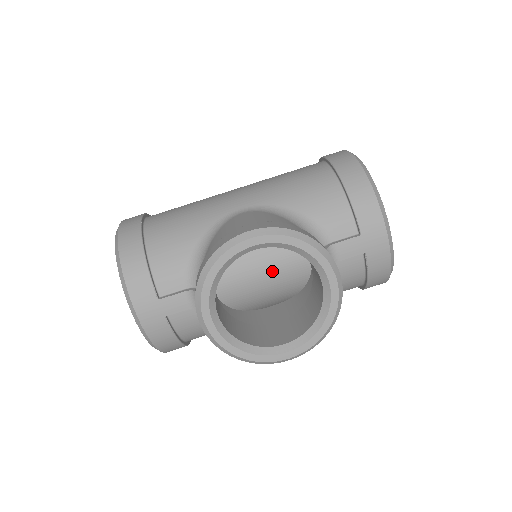
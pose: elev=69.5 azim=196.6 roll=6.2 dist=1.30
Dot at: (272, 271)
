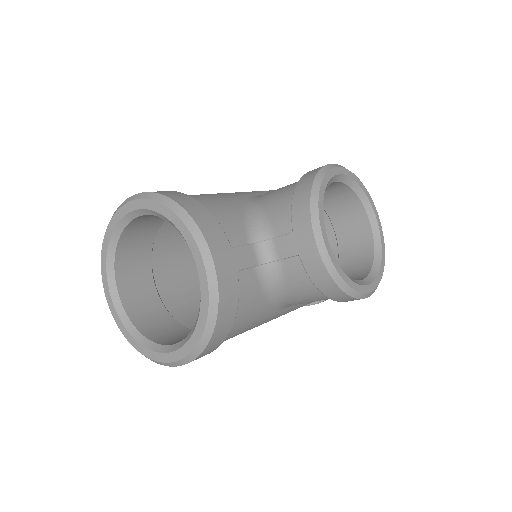
Dot at: occluded
